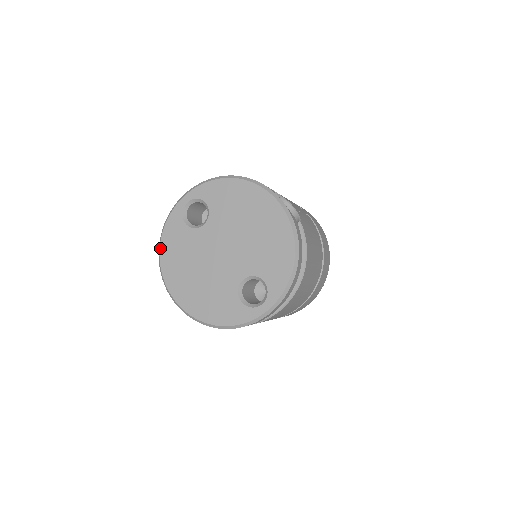
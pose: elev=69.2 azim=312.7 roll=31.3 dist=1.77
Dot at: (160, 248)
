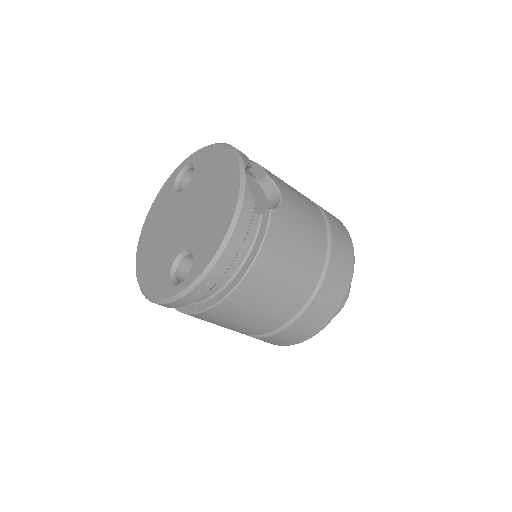
Dot at: (151, 207)
